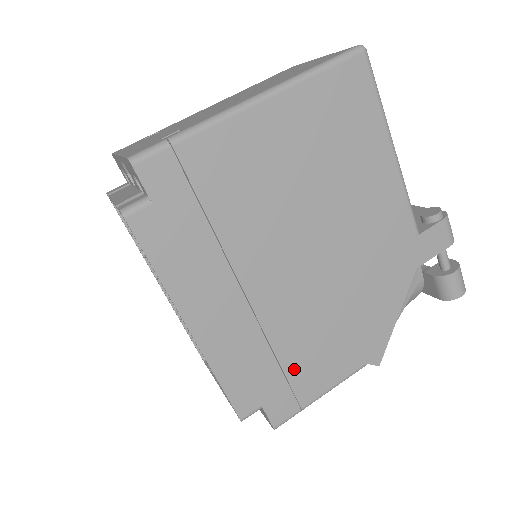
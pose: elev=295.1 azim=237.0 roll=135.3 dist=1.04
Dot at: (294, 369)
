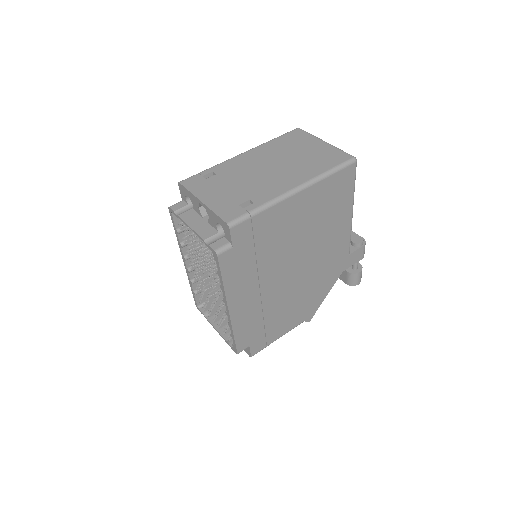
Dot at: (270, 326)
